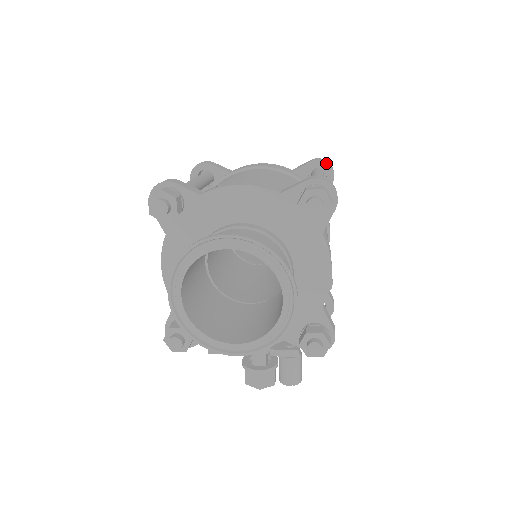
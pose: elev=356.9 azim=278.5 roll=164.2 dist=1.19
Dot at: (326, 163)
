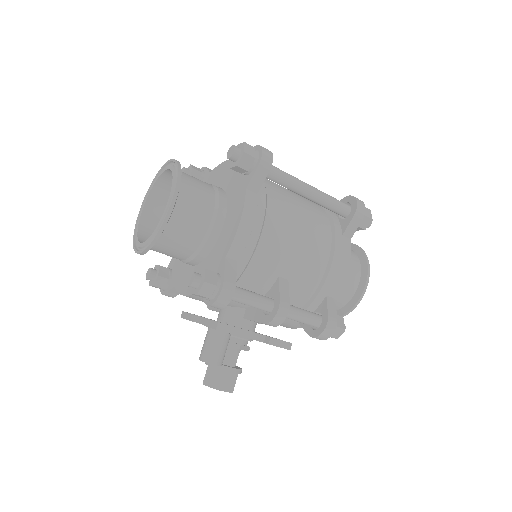
Dot at: (354, 198)
